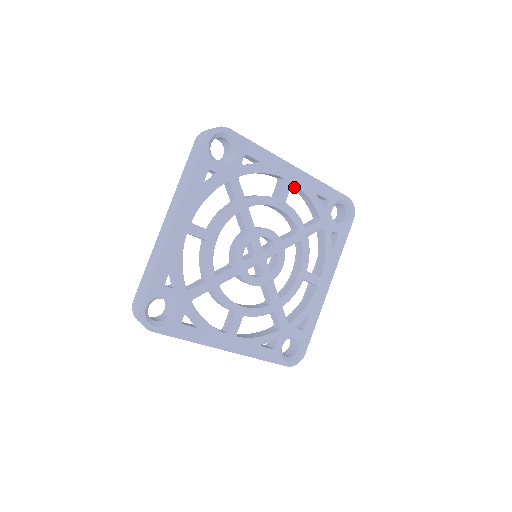
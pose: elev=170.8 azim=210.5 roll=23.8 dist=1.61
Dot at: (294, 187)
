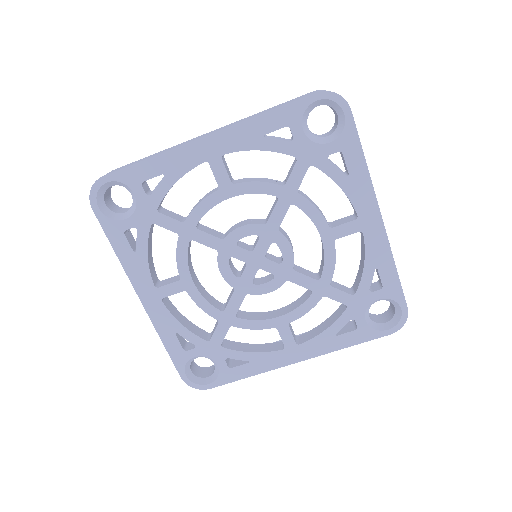
Dot at: (362, 238)
